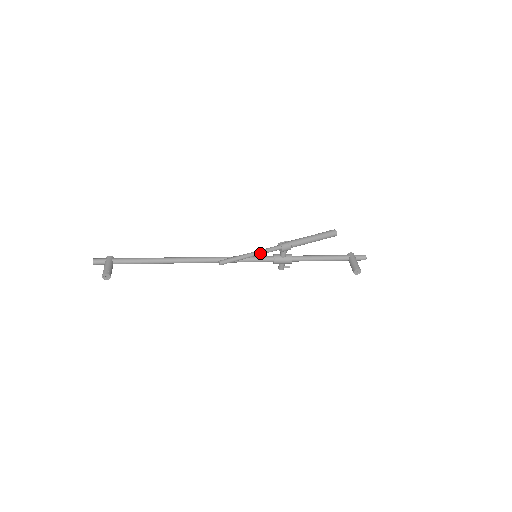
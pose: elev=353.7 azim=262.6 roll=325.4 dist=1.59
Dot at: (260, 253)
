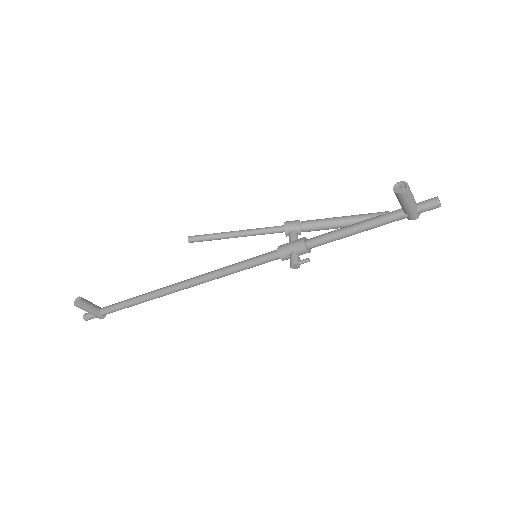
Dot at: (250, 230)
